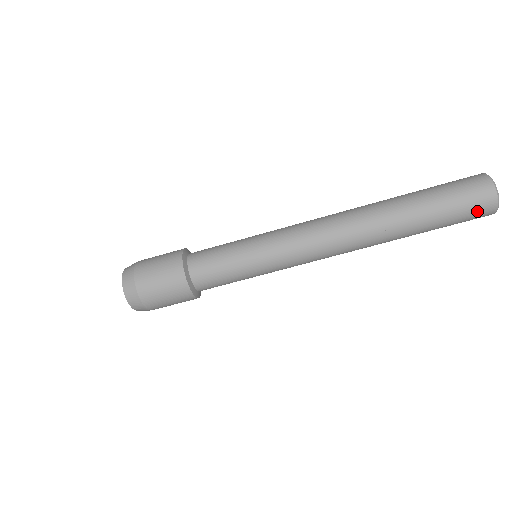
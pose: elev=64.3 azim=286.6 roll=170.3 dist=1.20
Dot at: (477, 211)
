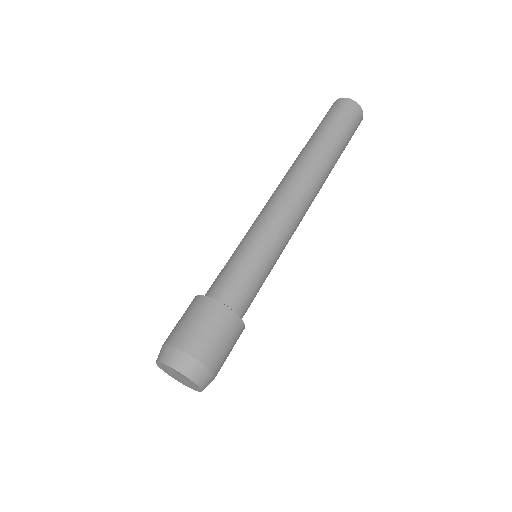
Dot at: (356, 120)
